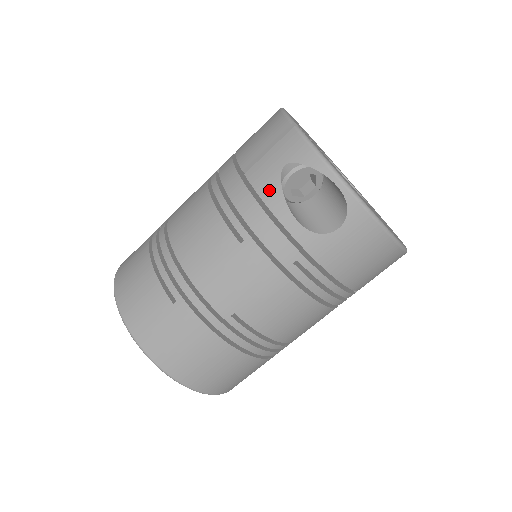
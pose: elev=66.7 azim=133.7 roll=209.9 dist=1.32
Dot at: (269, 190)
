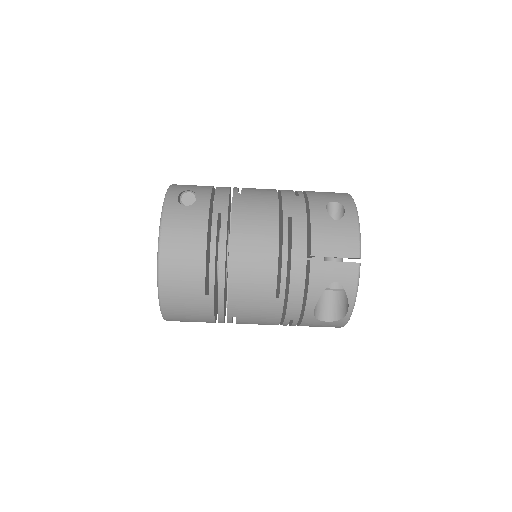
Dot at: (317, 286)
